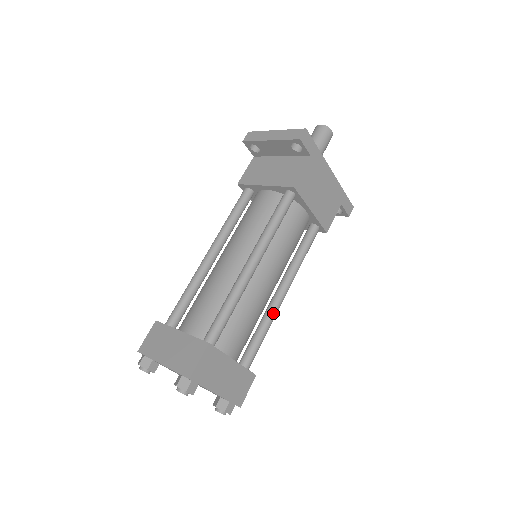
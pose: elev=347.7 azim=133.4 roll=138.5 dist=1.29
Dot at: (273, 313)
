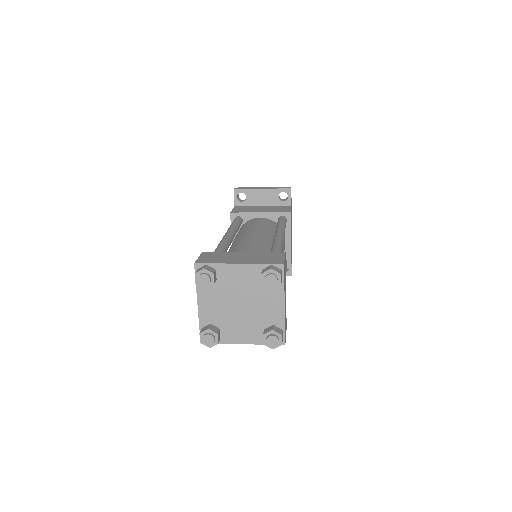
Dot at: occluded
